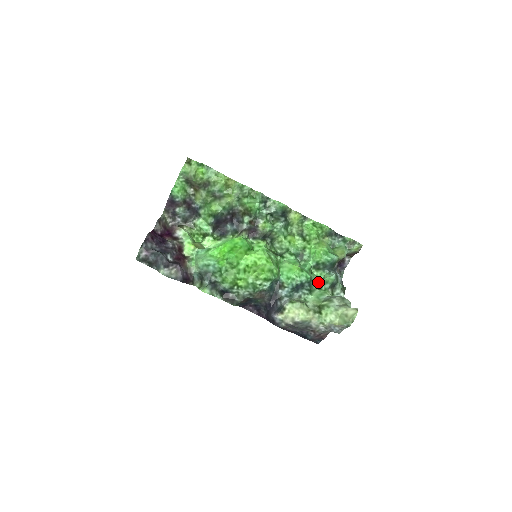
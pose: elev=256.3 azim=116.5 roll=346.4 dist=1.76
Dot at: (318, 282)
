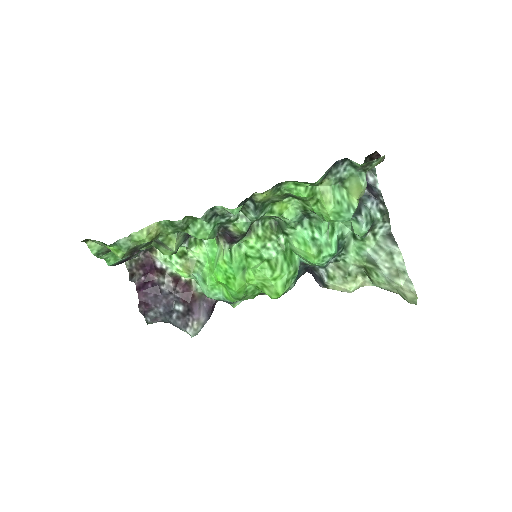
Dot at: (348, 230)
